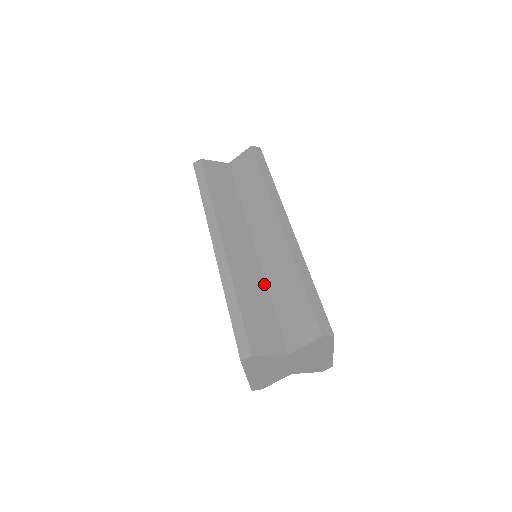
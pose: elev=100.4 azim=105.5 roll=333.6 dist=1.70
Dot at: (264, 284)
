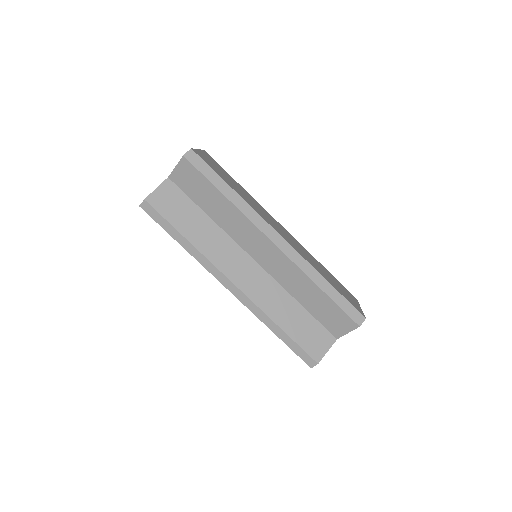
Dot at: (287, 295)
